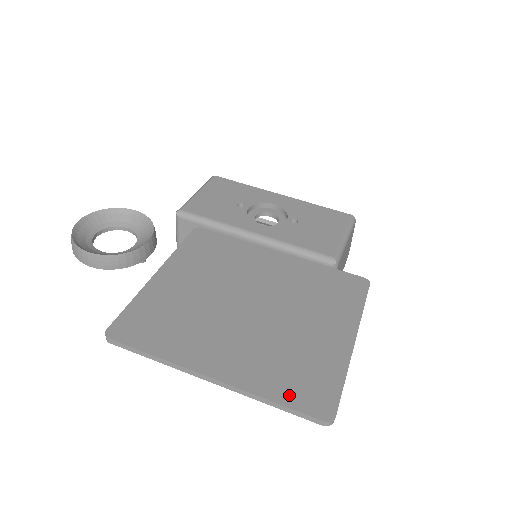
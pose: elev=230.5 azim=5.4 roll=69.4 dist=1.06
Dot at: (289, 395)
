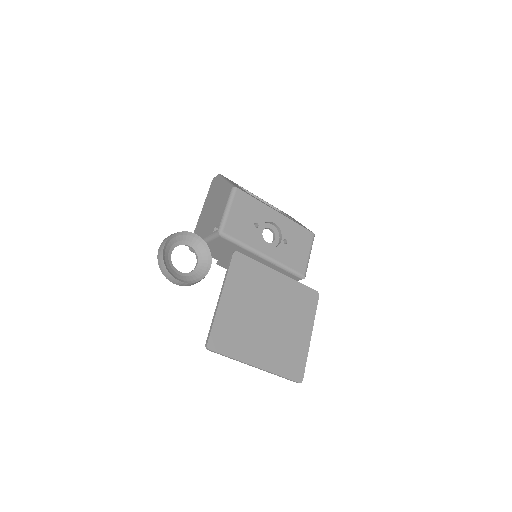
Dot at: (287, 372)
